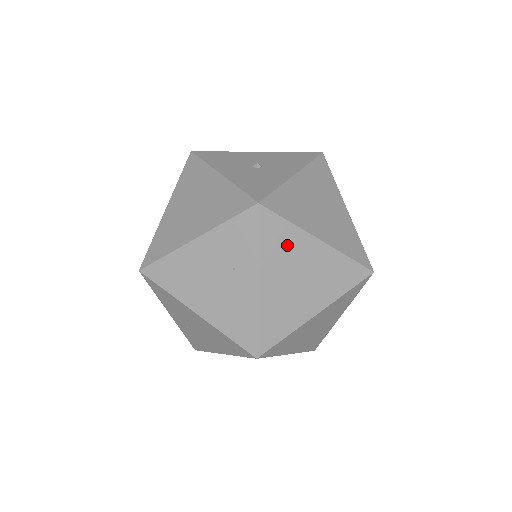
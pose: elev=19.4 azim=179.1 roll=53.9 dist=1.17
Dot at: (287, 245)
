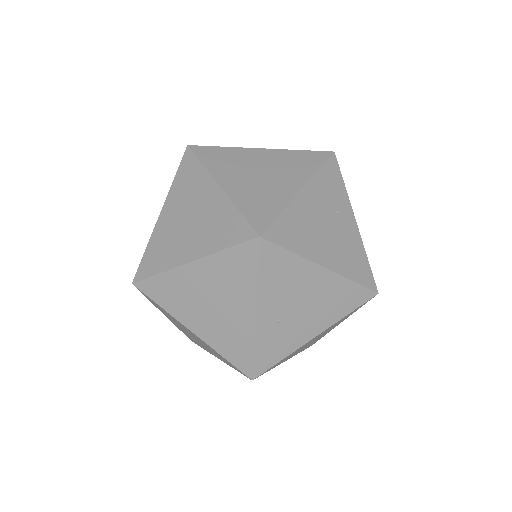
Dot at: occluded
